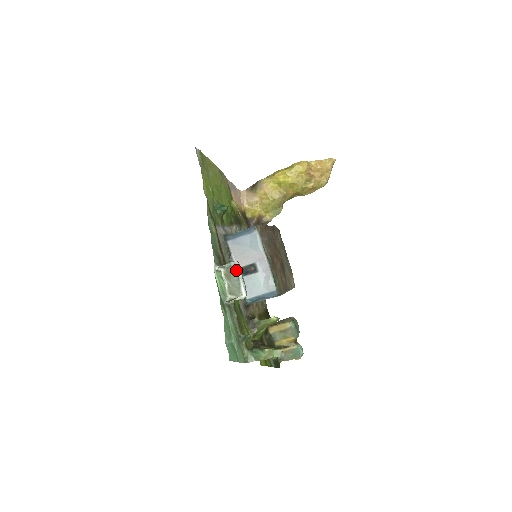
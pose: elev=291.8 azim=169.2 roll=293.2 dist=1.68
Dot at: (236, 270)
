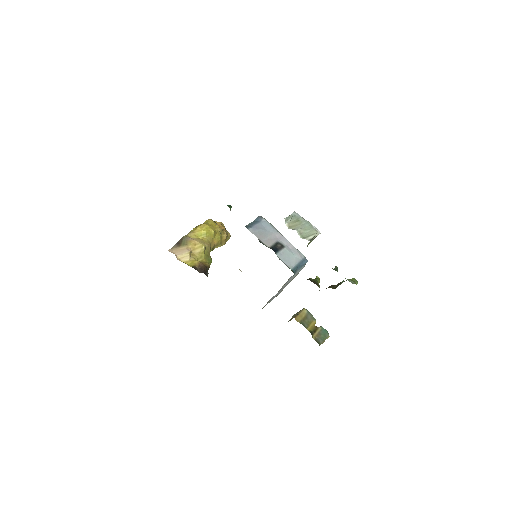
Dot at: (300, 217)
